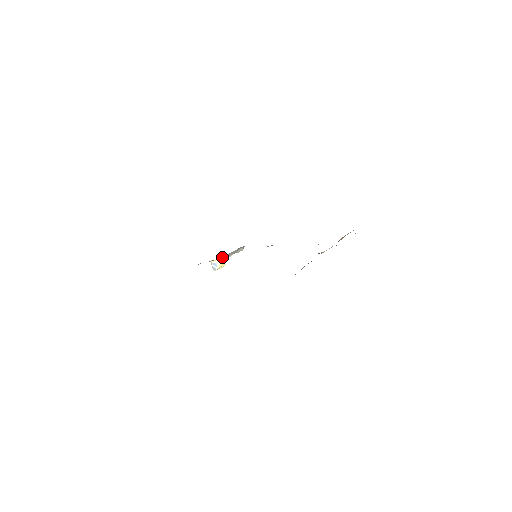
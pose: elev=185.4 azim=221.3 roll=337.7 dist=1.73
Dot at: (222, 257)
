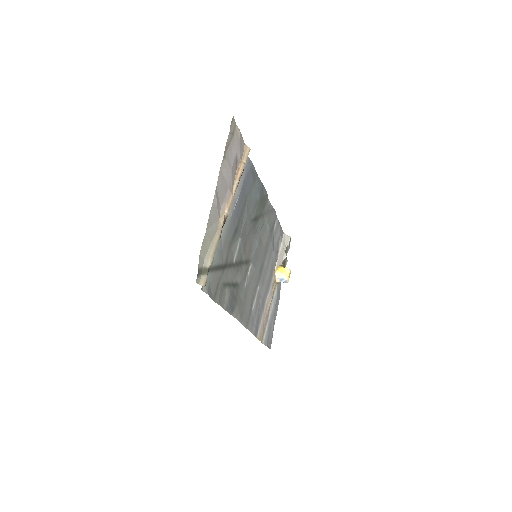
Dot at: (276, 270)
